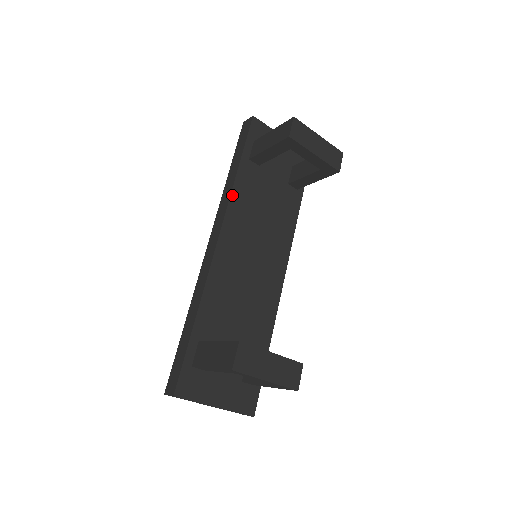
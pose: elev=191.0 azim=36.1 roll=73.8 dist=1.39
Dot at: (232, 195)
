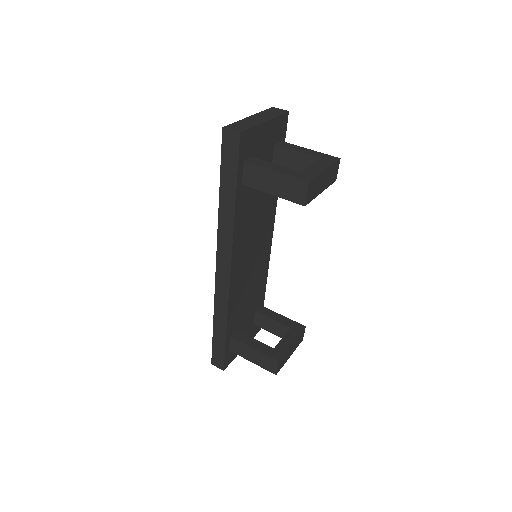
Dot at: (234, 231)
